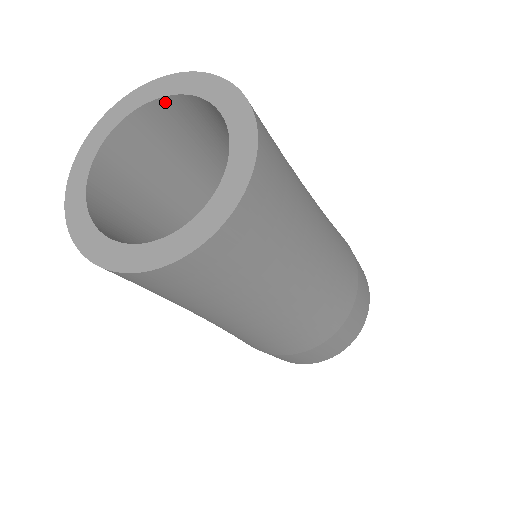
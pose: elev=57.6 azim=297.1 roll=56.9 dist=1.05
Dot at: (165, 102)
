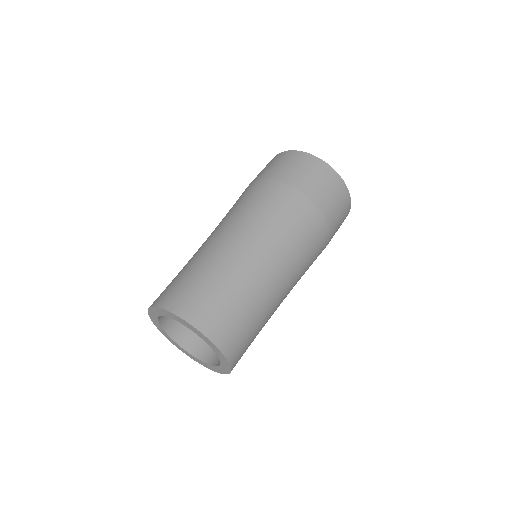
Dot at: occluded
